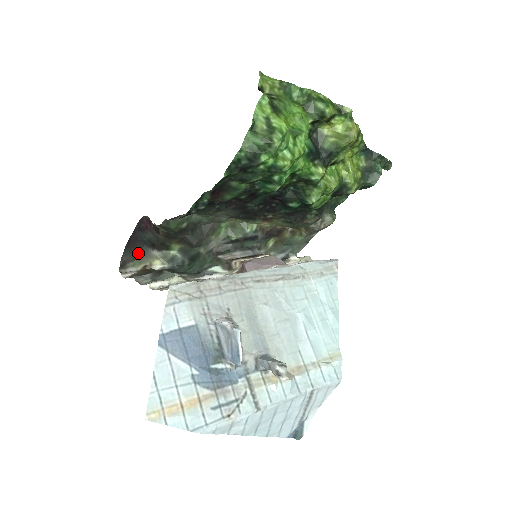
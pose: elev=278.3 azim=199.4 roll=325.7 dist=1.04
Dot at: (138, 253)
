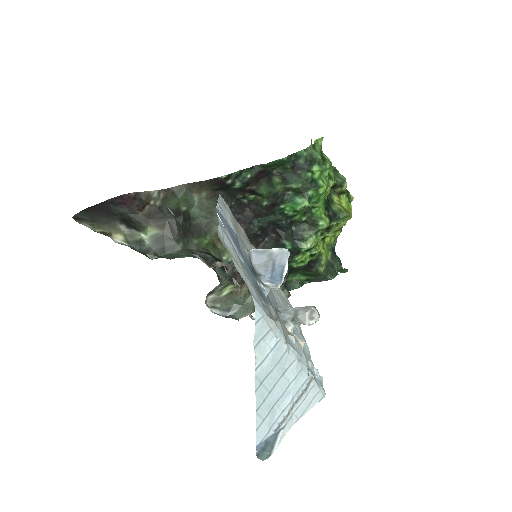
Dot at: (101, 219)
